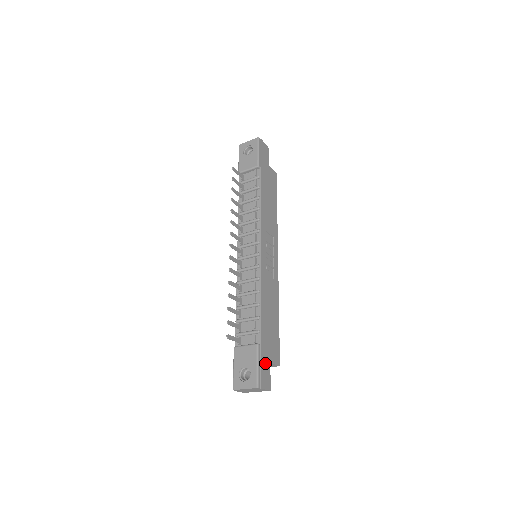
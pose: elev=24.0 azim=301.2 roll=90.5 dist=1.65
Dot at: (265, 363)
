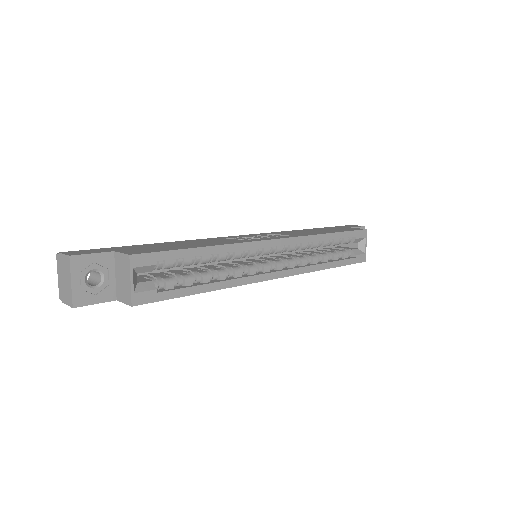
Dot at: (104, 250)
